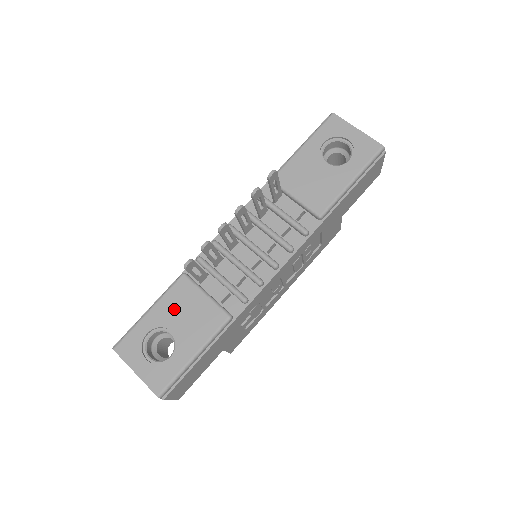
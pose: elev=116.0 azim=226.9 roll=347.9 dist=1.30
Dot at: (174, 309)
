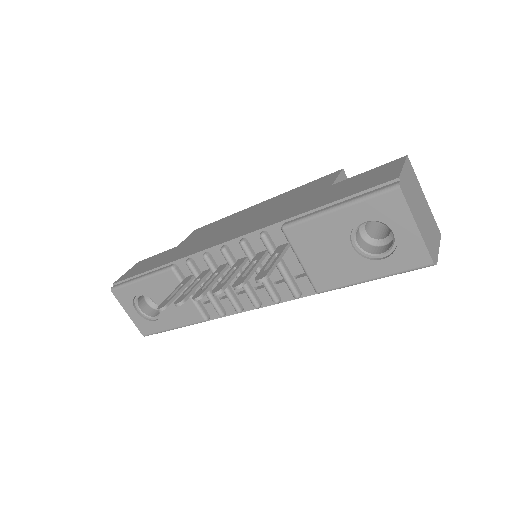
Dot at: (160, 291)
